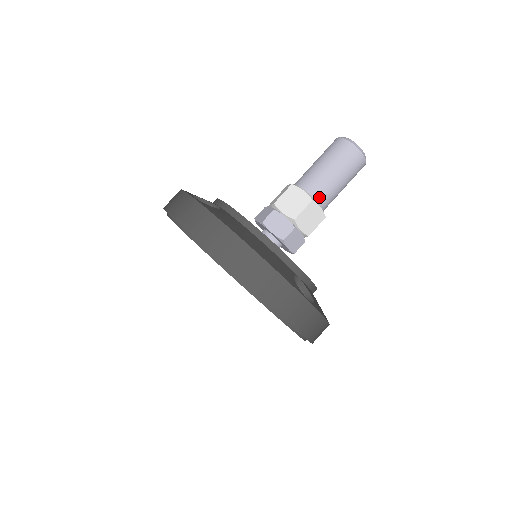
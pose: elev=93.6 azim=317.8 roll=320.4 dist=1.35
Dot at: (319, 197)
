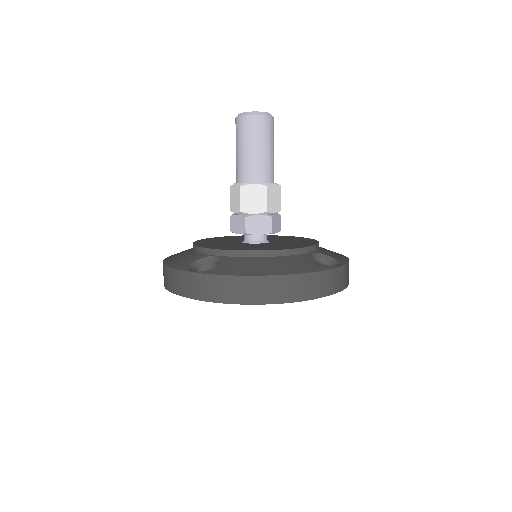
Dot at: (267, 178)
